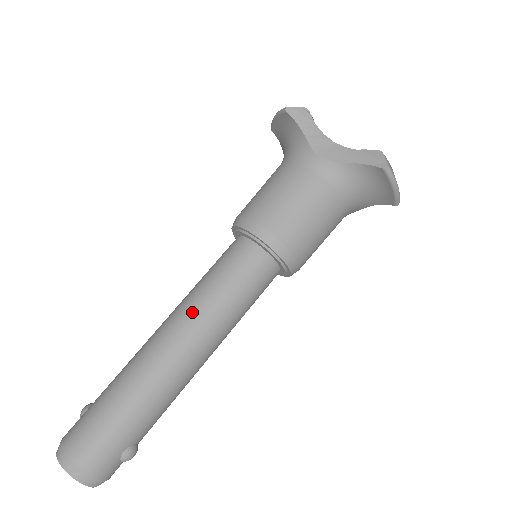
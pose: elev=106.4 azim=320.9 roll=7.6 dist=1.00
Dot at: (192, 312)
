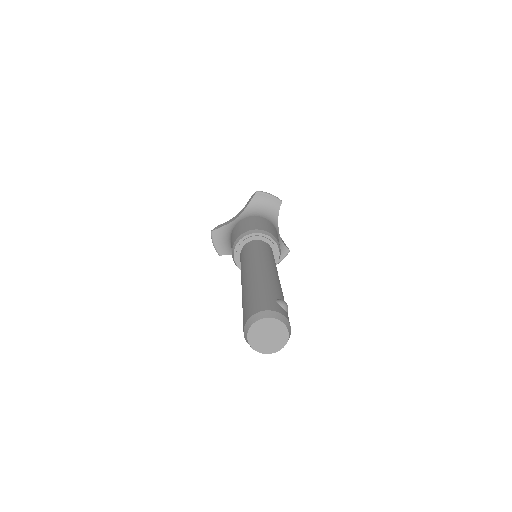
Dot at: (245, 266)
